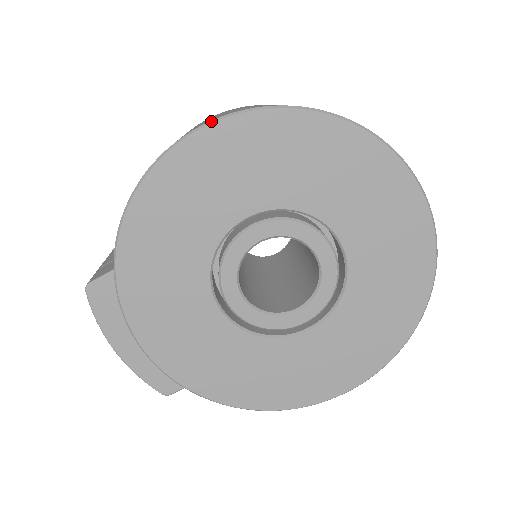
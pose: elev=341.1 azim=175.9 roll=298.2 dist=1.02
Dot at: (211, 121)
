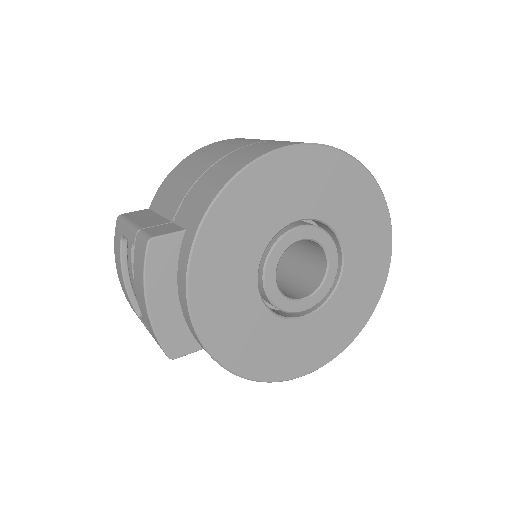
Dot at: (305, 143)
